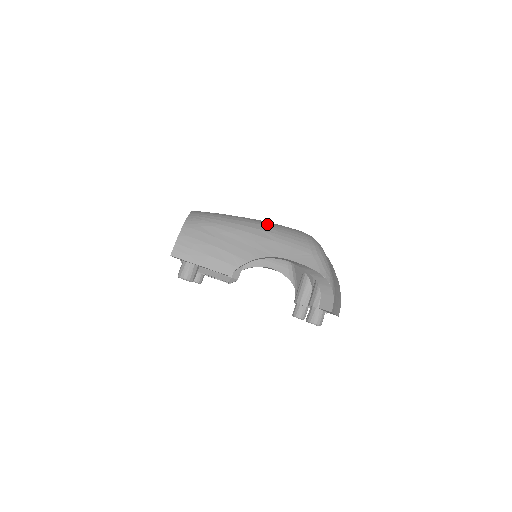
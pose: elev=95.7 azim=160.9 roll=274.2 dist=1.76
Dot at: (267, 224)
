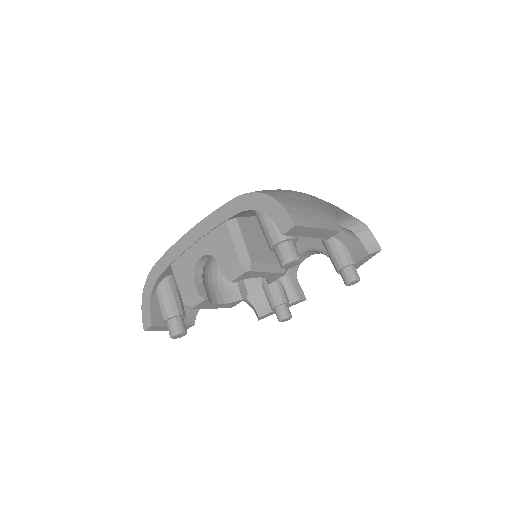
Dot at: occluded
